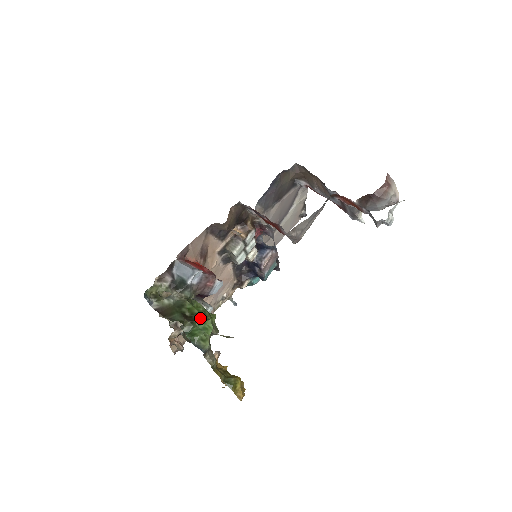
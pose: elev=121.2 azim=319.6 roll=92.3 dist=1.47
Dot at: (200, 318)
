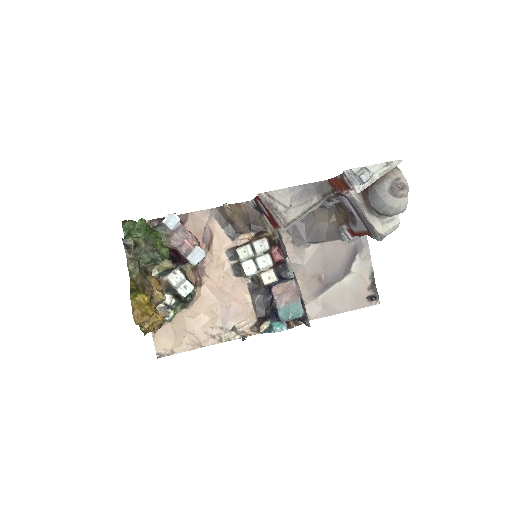
Dot at: occluded
